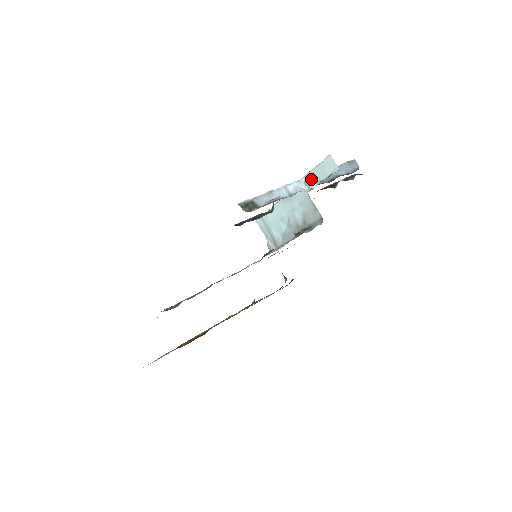
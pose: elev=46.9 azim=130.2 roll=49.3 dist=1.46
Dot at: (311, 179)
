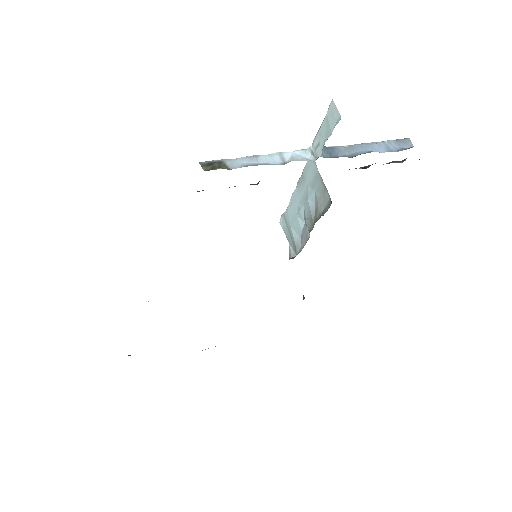
Dot at: (317, 144)
